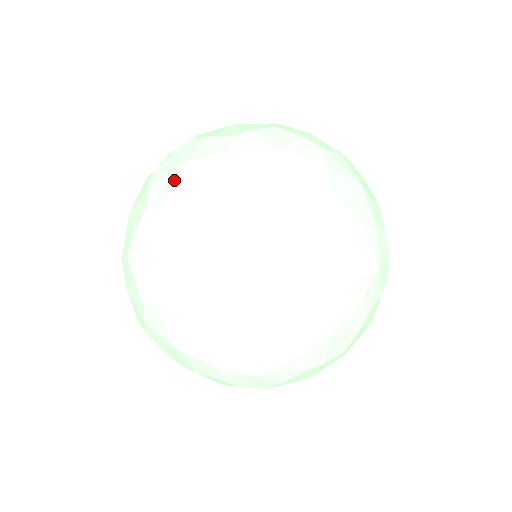
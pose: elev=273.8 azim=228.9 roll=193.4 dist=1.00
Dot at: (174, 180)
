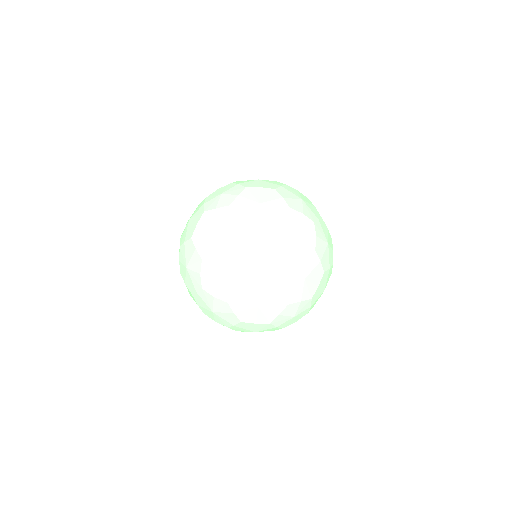
Dot at: (190, 277)
